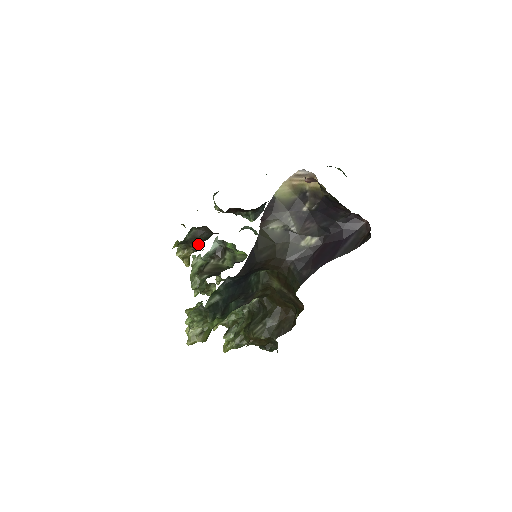
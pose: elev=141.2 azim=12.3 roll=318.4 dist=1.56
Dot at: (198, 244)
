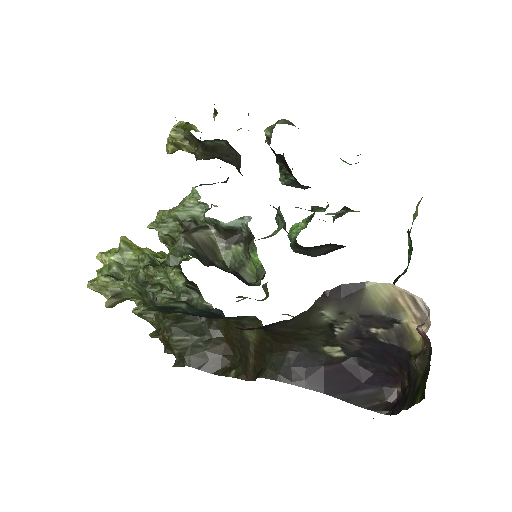
Dot at: (209, 157)
